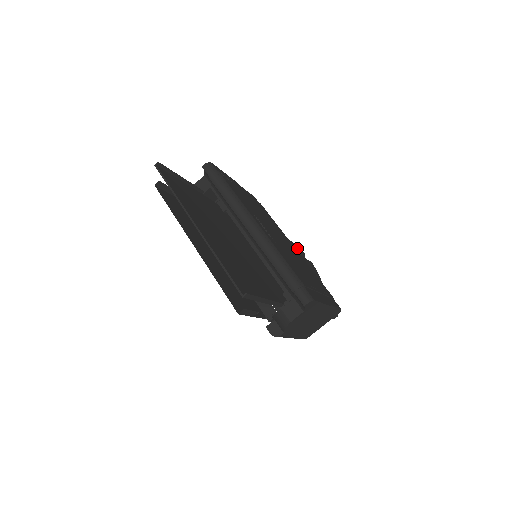
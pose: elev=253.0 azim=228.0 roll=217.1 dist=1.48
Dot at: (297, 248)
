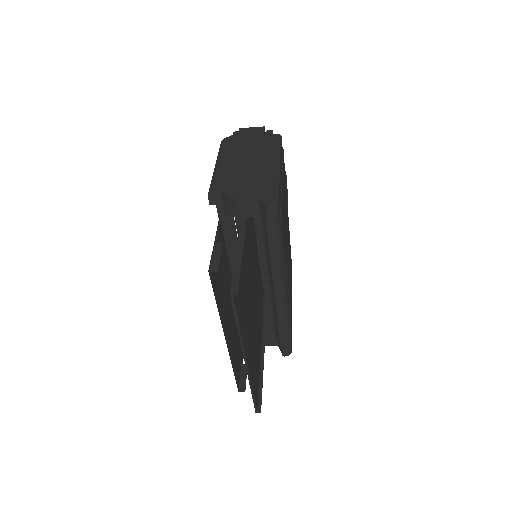
Dot at: occluded
